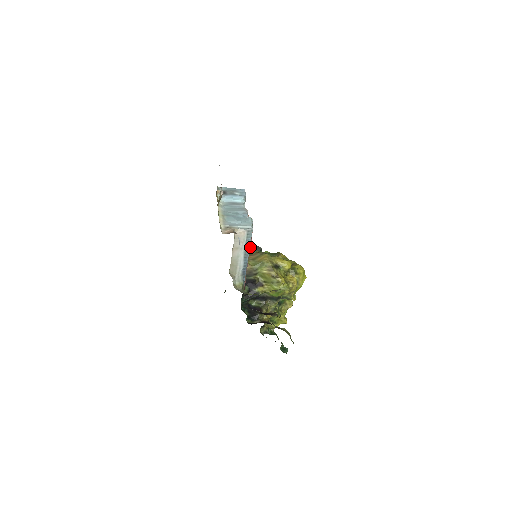
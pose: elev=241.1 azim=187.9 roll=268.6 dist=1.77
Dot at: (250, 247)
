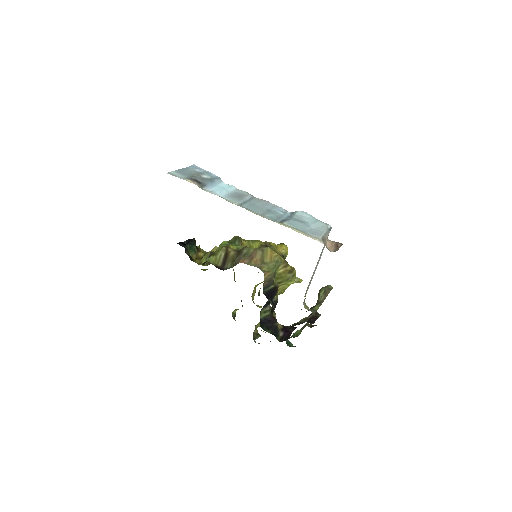
Dot at: (187, 244)
